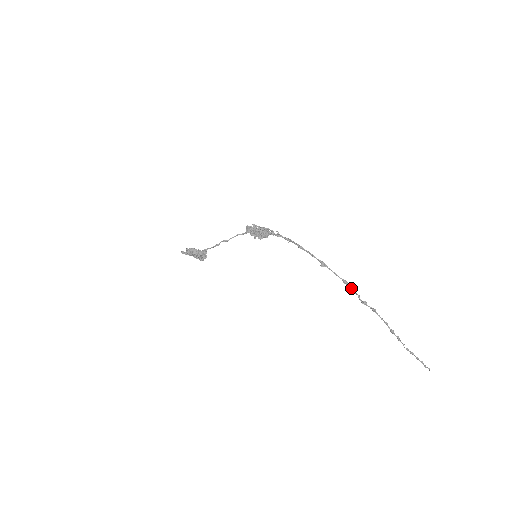
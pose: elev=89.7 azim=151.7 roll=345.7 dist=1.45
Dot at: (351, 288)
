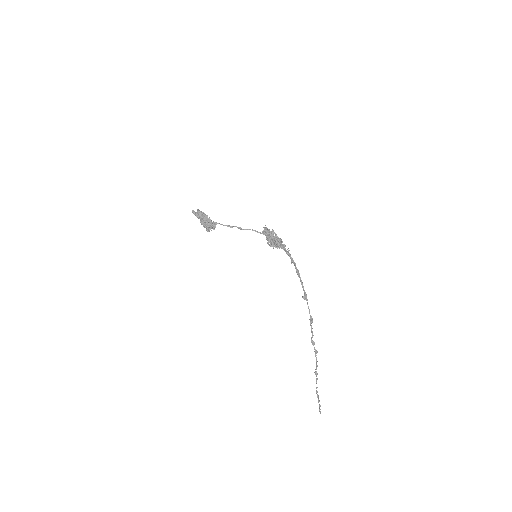
Dot at: occluded
